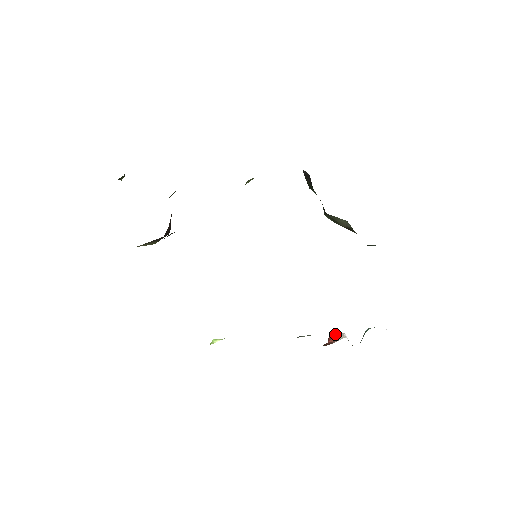
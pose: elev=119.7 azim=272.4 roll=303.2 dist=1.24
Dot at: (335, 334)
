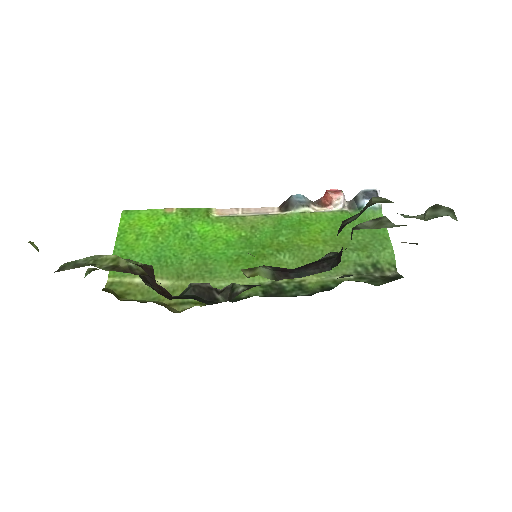
Dot at: (332, 199)
